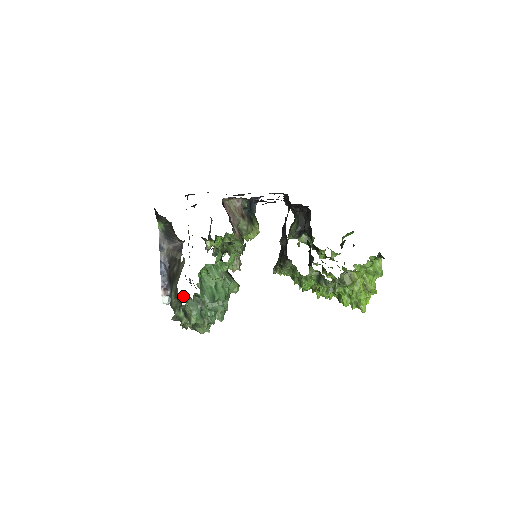
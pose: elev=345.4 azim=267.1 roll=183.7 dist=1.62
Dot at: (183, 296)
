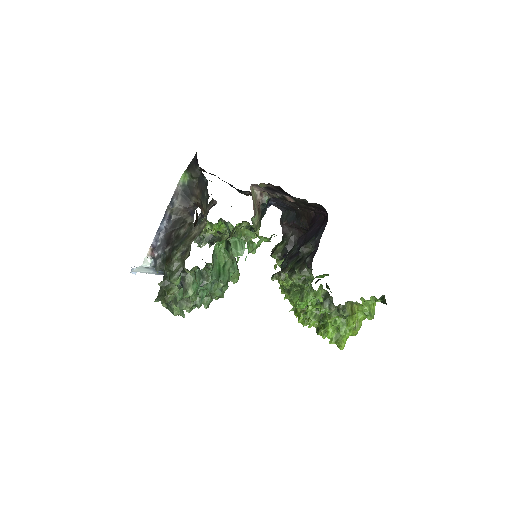
Dot at: occluded
